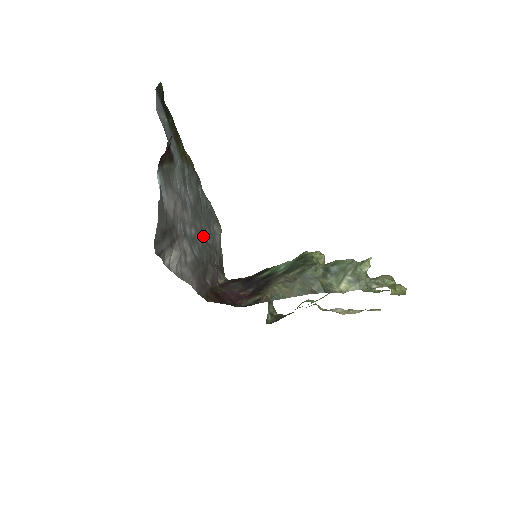
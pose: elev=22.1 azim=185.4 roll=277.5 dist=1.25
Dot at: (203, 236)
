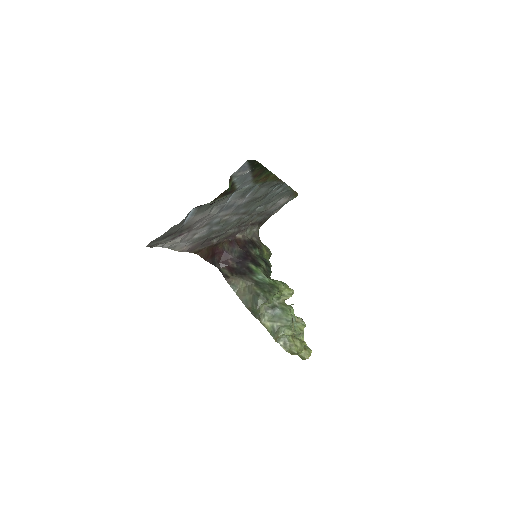
Dot at: (245, 214)
